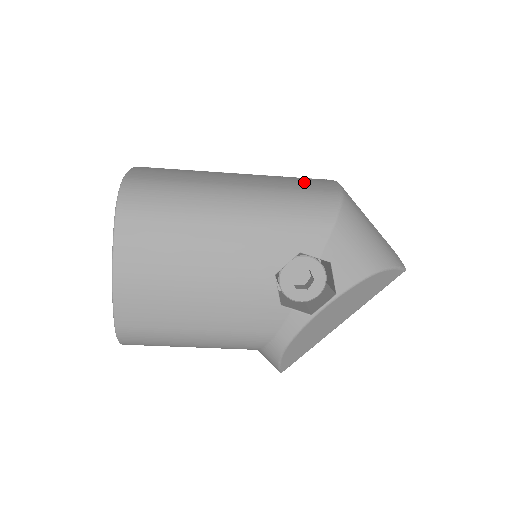
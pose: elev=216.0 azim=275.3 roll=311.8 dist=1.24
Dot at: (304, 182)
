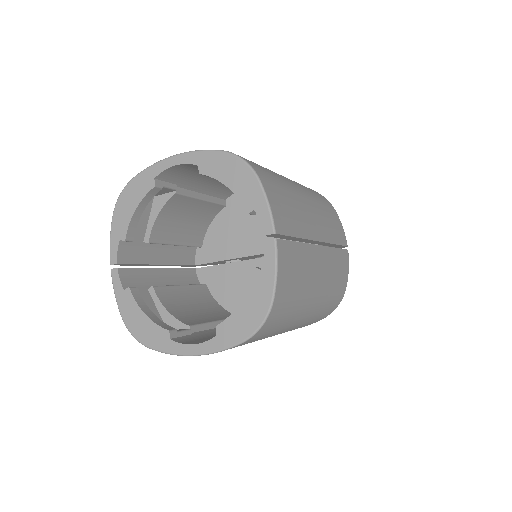
Dot at: (340, 274)
